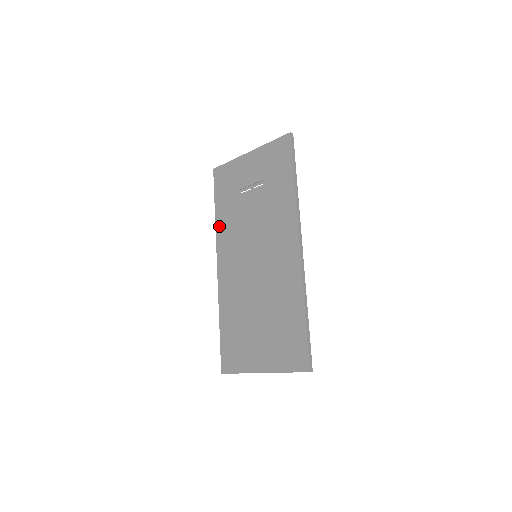
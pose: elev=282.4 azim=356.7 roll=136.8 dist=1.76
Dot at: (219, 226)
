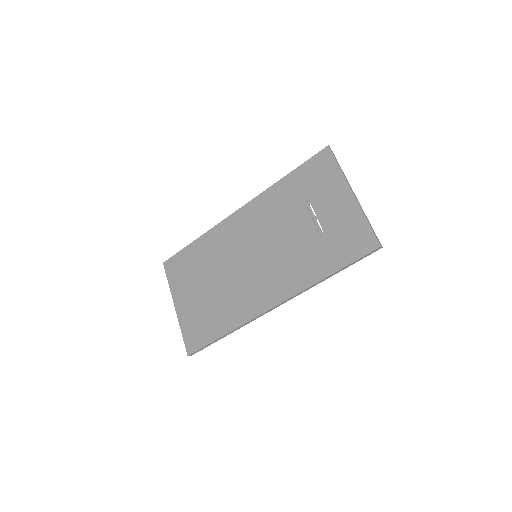
Dot at: (272, 191)
